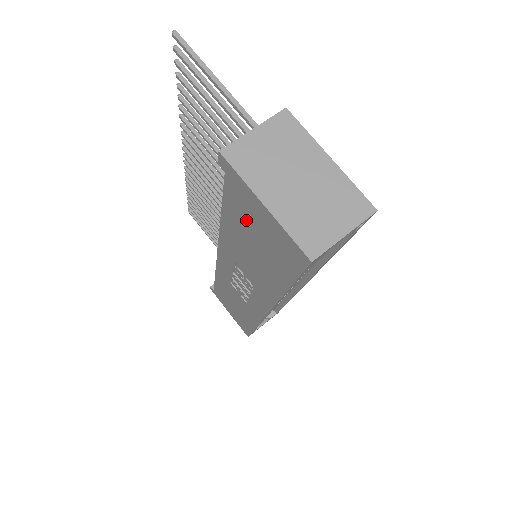
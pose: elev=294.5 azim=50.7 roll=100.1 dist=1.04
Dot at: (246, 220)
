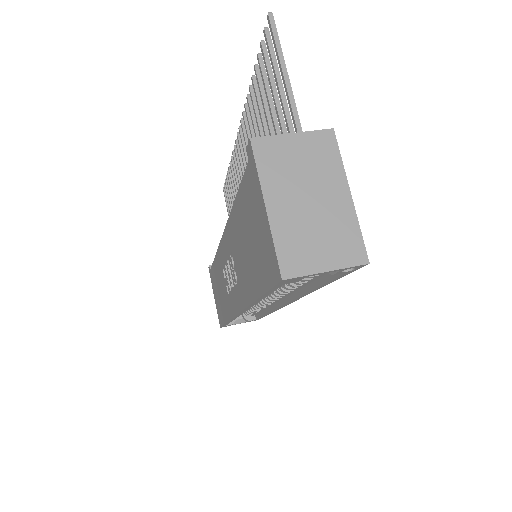
Dot at: (250, 215)
